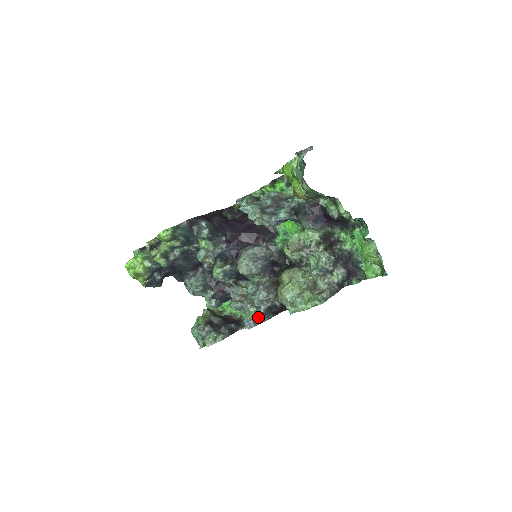
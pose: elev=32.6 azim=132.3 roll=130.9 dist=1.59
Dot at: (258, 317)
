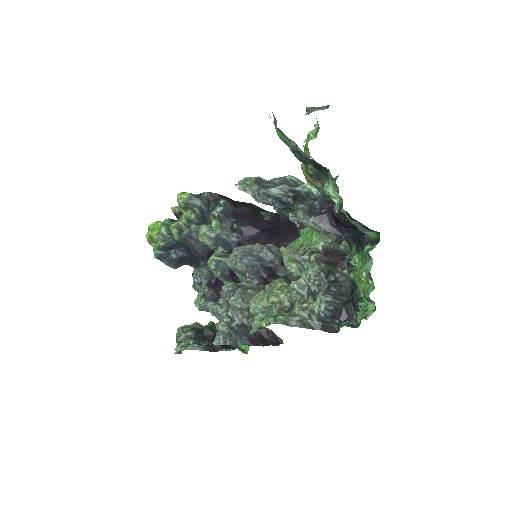
Dot at: (228, 332)
